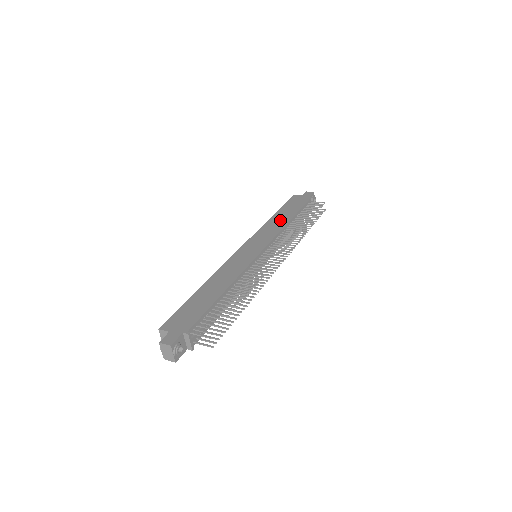
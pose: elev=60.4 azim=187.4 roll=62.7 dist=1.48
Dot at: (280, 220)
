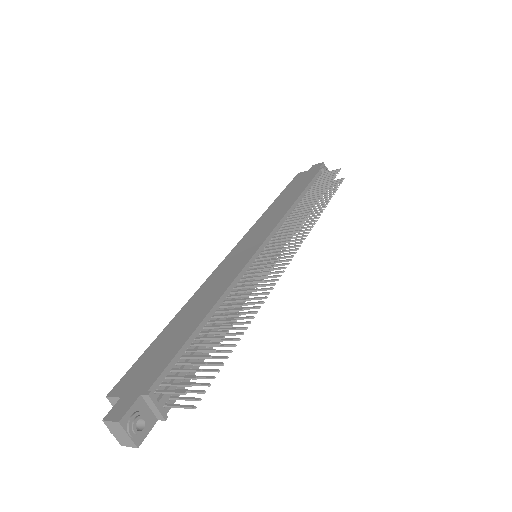
Dot at: (283, 203)
